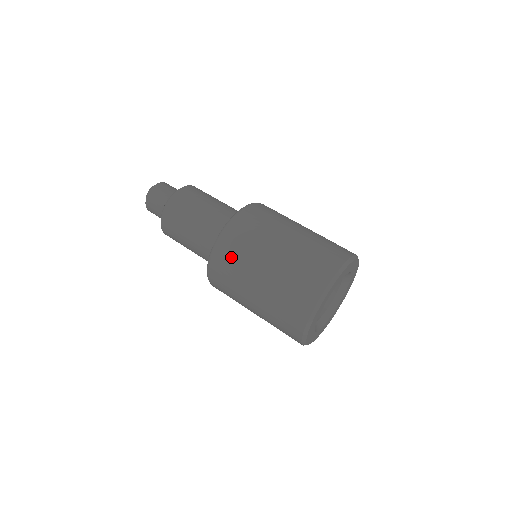
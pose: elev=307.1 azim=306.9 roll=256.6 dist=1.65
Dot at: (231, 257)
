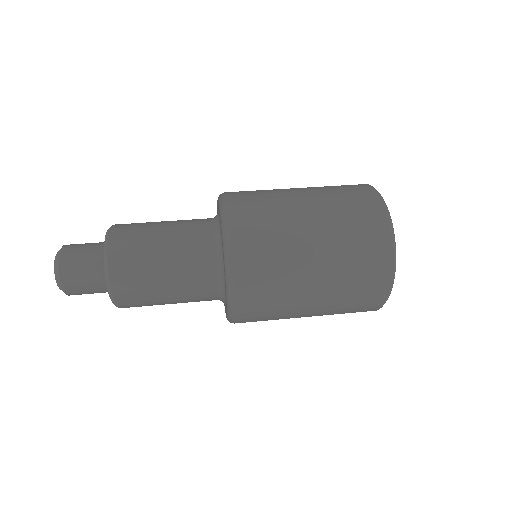
Dot at: (262, 264)
